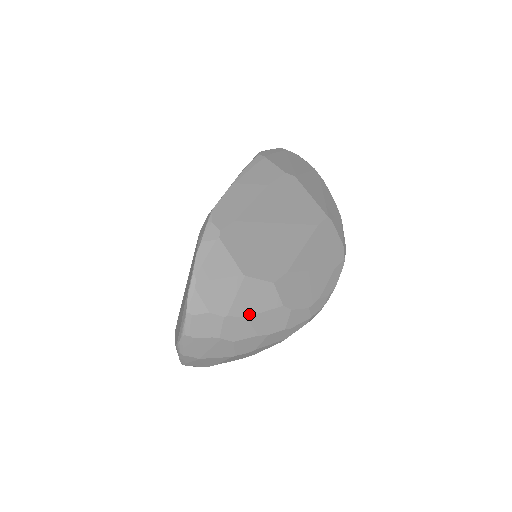
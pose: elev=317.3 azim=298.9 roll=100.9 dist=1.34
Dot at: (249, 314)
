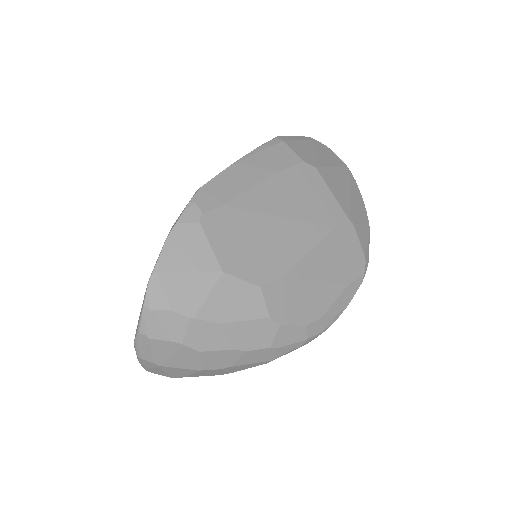
Dot at: (223, 320)
